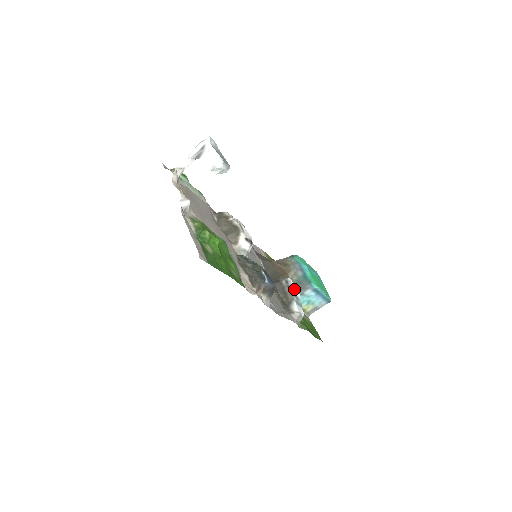
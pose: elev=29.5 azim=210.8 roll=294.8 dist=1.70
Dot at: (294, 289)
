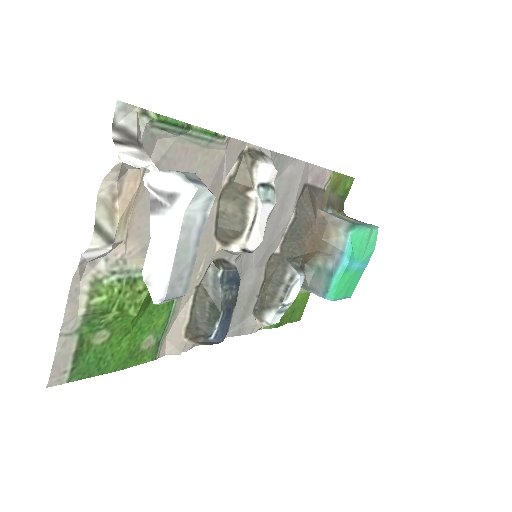
Dot at: (292, 294)
